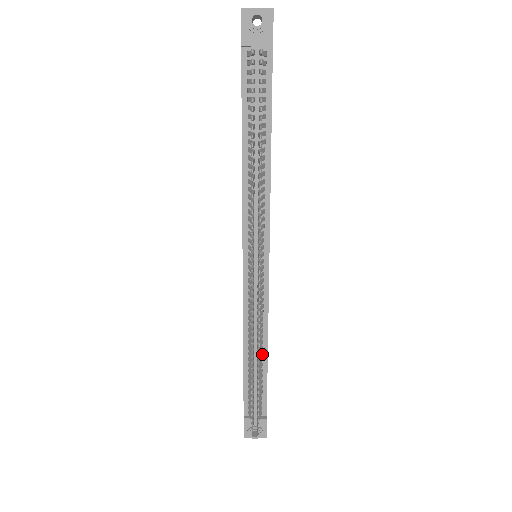
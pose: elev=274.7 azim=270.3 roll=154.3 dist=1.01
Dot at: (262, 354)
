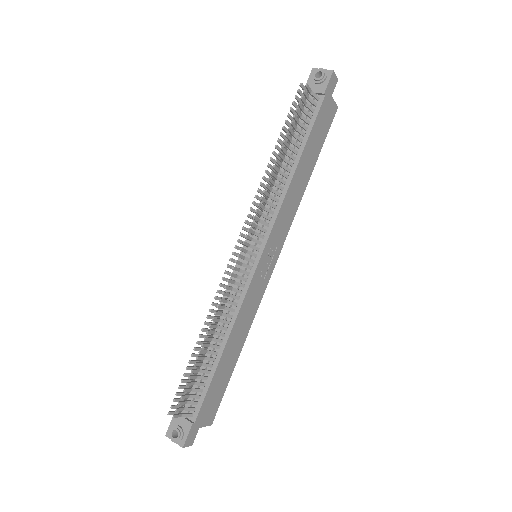
Dot at: (219, 347)
